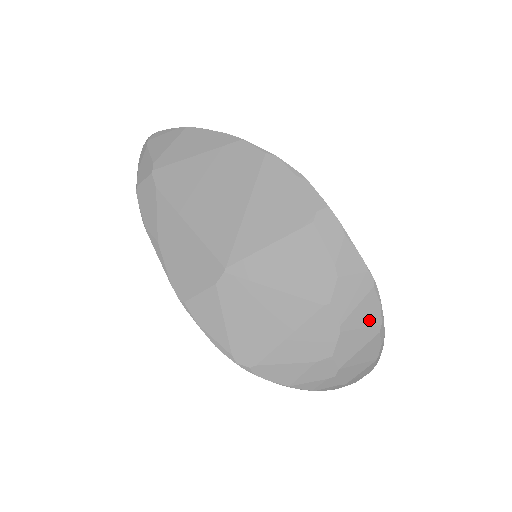
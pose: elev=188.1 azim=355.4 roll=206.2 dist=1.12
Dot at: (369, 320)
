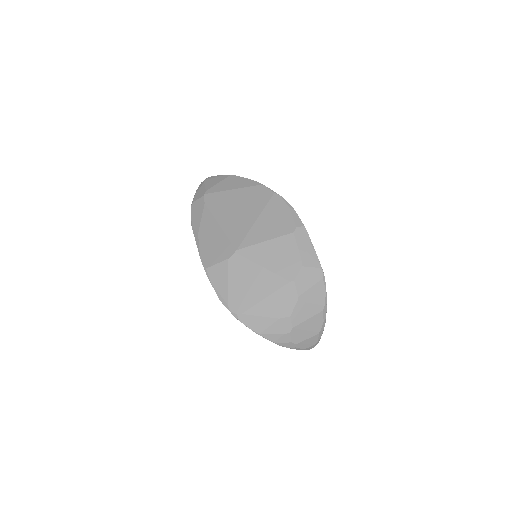
Dot at: (317, 299)
